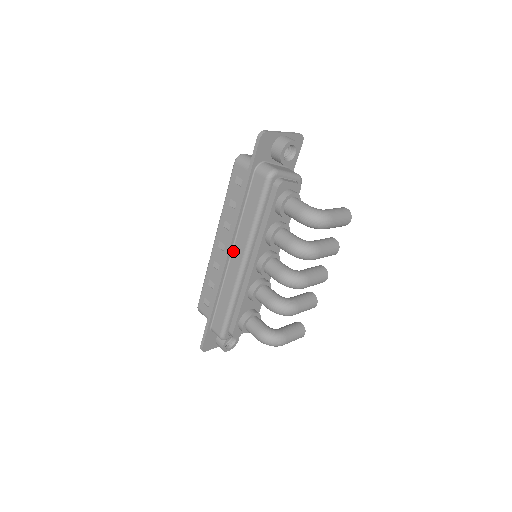
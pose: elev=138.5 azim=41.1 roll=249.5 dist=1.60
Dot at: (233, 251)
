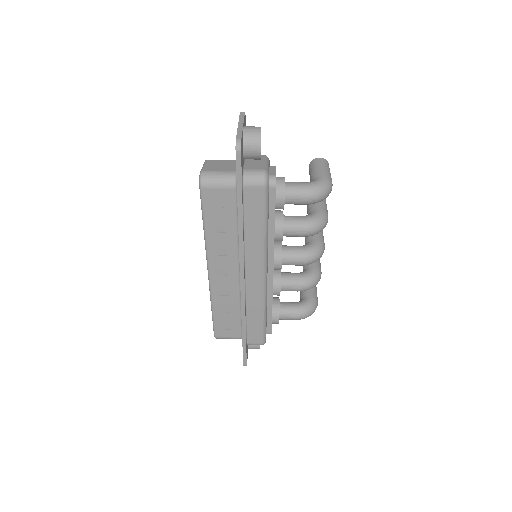
Dot at: (246, 271)
